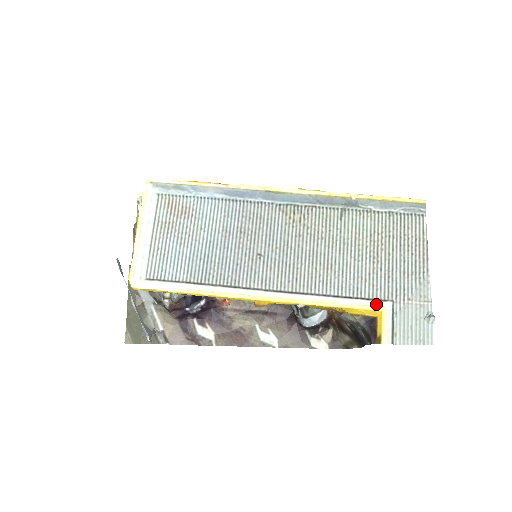
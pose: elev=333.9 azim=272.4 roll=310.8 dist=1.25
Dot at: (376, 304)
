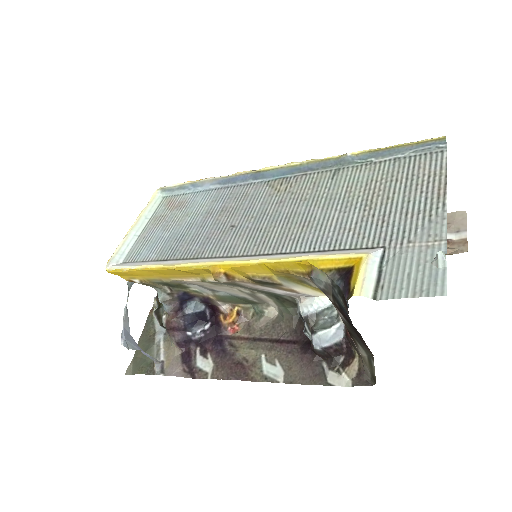
Dot at: (356, 251)
